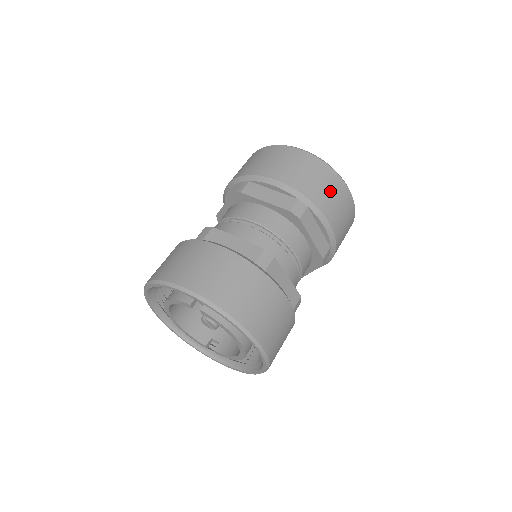
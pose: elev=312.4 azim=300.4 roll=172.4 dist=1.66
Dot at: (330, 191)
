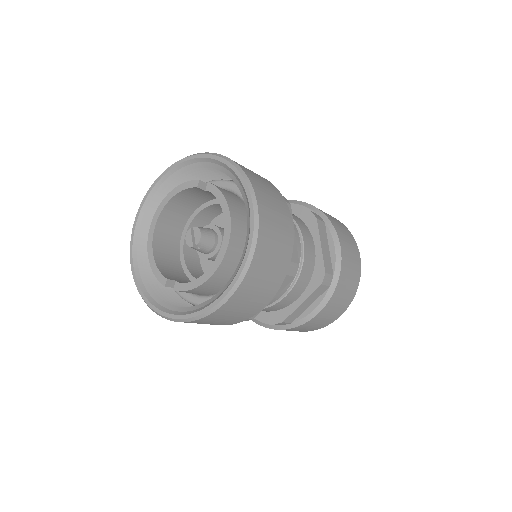
Dot at: (345, 233)
